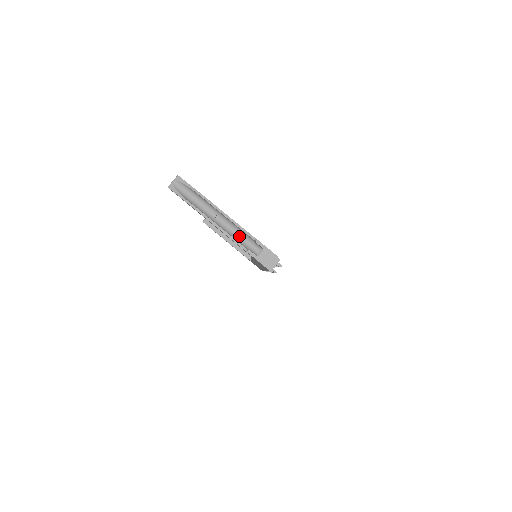
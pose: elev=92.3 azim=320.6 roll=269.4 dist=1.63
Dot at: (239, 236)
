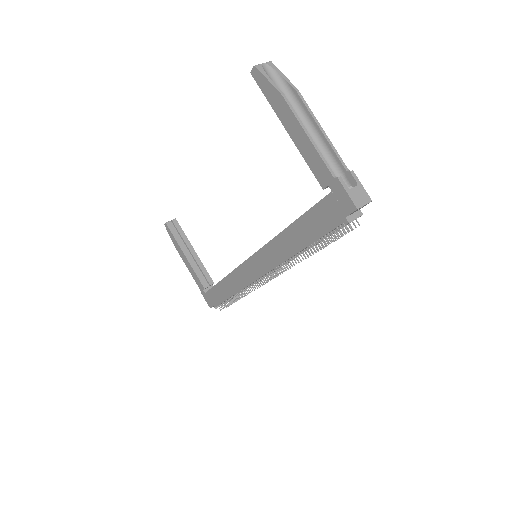
Dot at: occluded
